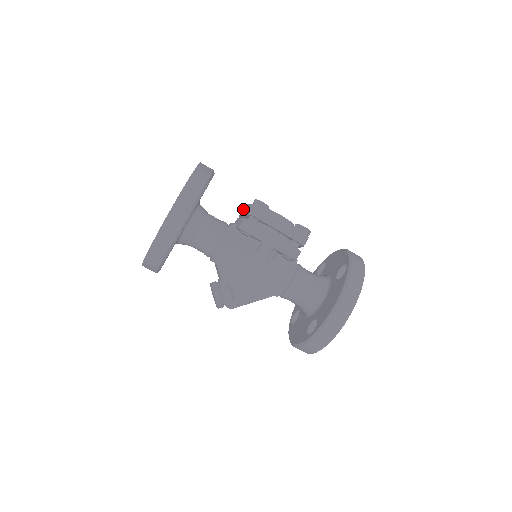
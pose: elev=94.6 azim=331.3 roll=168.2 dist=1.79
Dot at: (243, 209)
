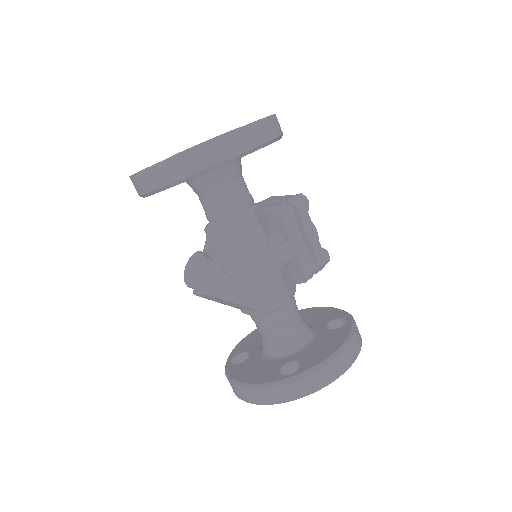
Dot at: (272, 198)
